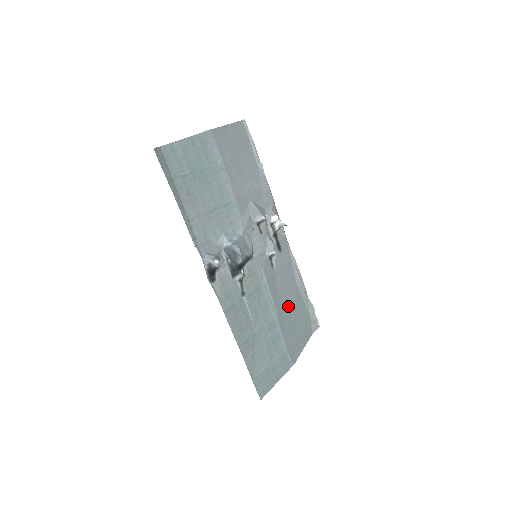
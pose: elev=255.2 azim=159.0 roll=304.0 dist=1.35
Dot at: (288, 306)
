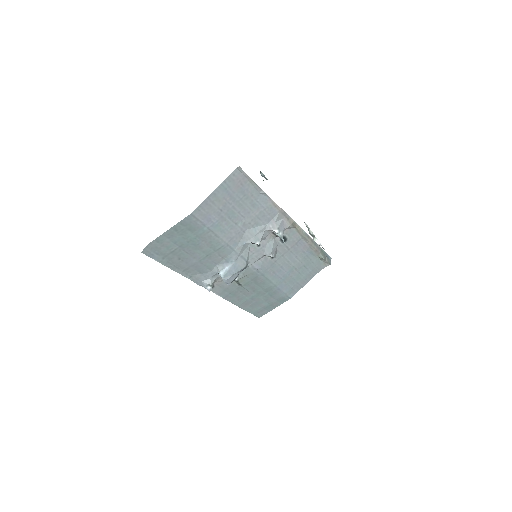
Dot at: (290, 270)
